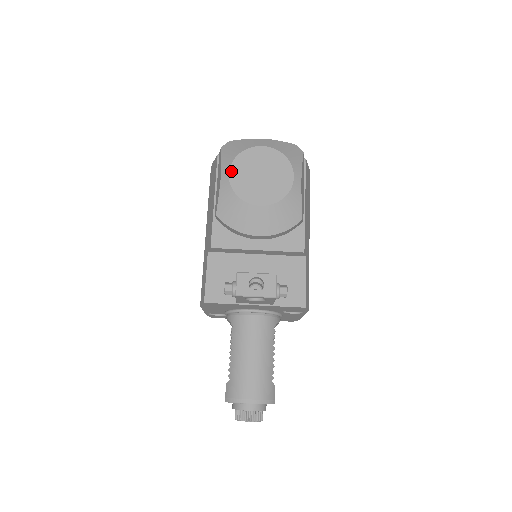
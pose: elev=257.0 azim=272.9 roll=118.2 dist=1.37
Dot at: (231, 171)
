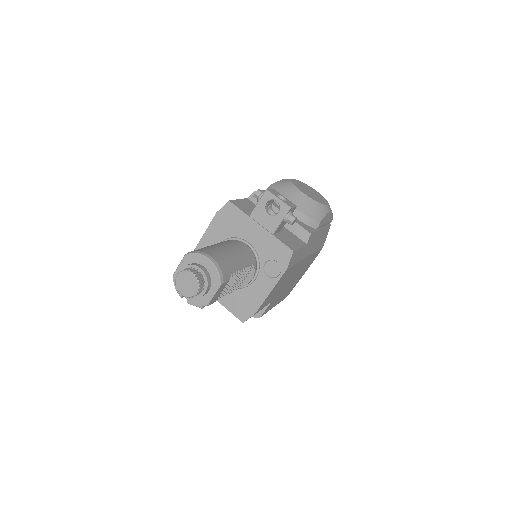
Dot at: (294, 179)
